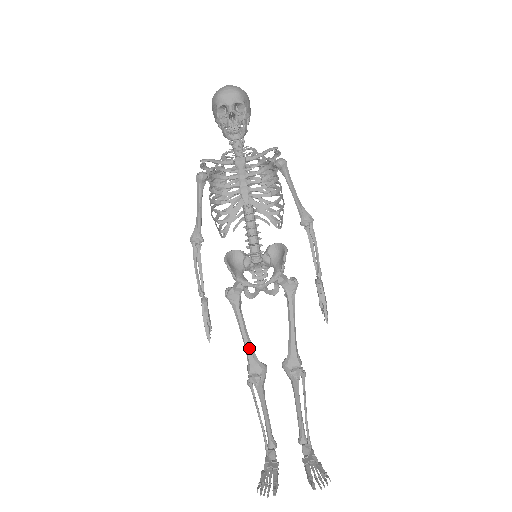
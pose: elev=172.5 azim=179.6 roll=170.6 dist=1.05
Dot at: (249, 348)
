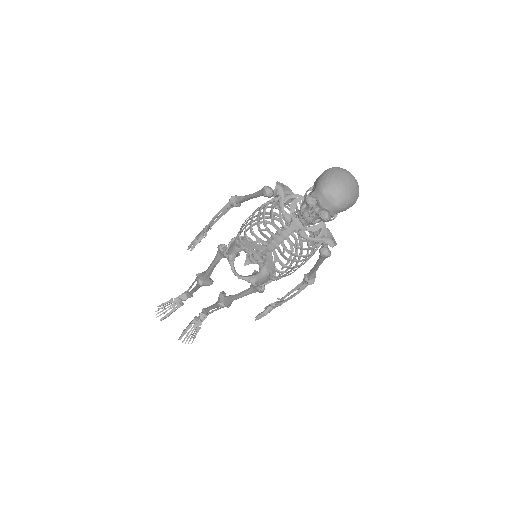
Dot at: (208, 274)
